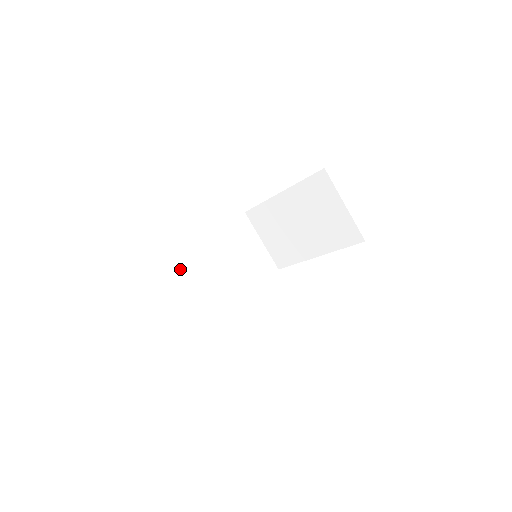
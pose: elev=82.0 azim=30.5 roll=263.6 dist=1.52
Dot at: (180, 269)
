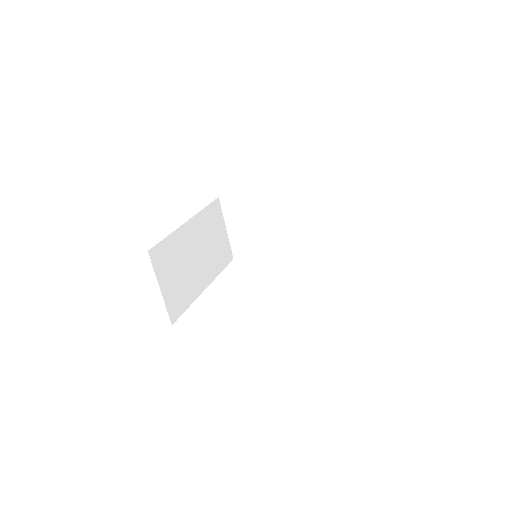
Dot at: (169, 252)
